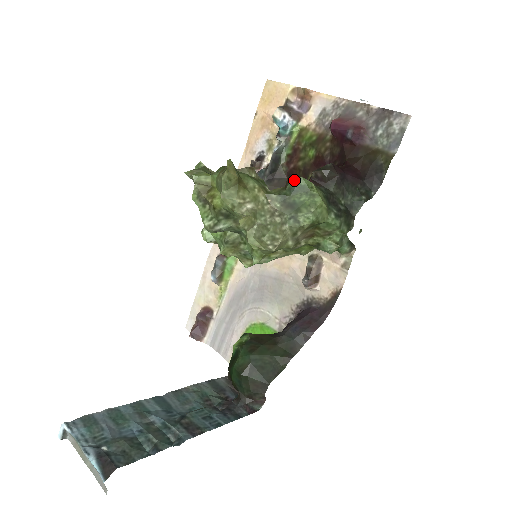
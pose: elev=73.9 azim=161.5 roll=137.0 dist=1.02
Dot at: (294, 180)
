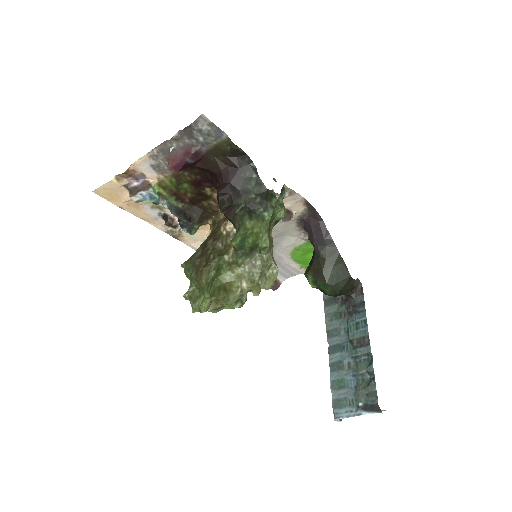
Dot at: (234, 244)
